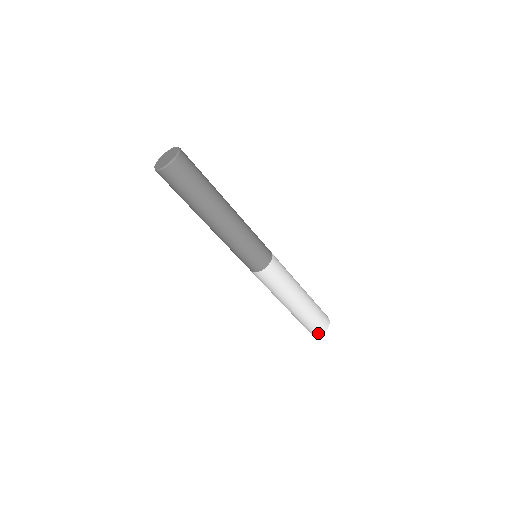
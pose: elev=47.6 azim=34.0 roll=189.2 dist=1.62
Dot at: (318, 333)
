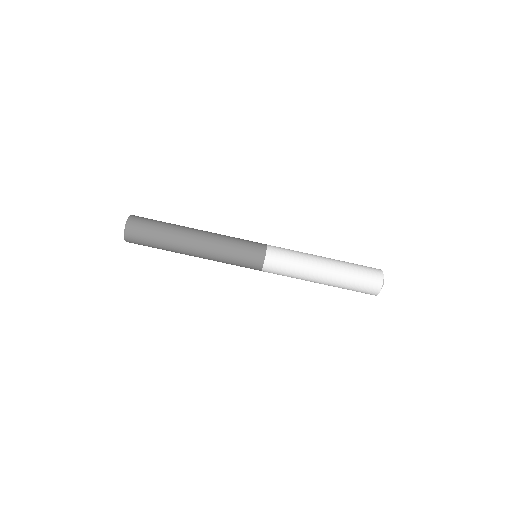
Dot at: (380, 274)
